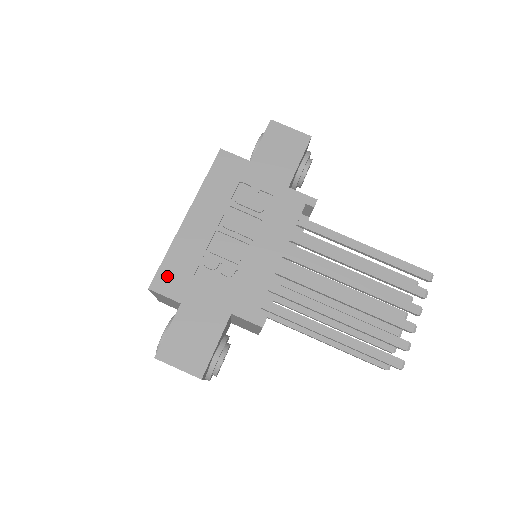
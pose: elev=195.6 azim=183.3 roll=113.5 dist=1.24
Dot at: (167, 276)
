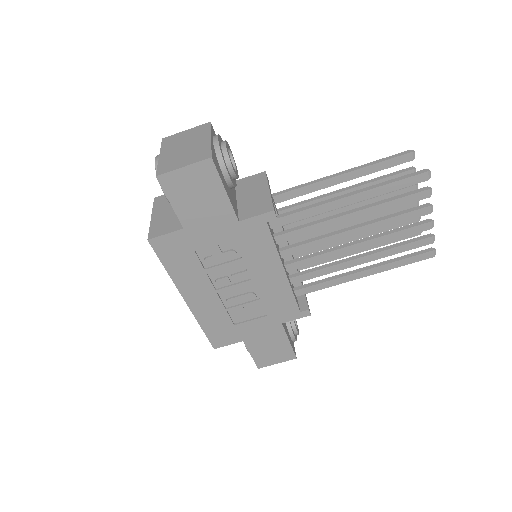
Dot at: (217, 337)
